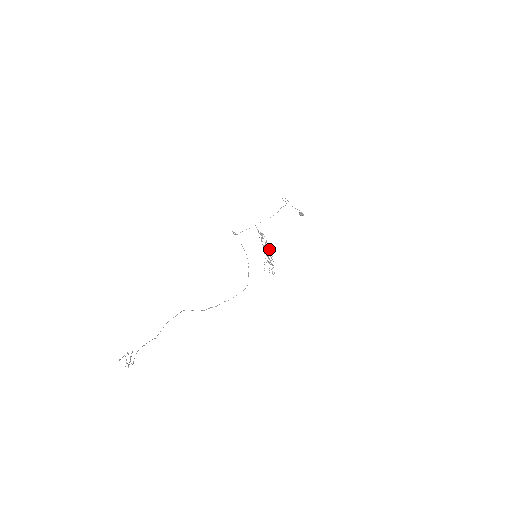
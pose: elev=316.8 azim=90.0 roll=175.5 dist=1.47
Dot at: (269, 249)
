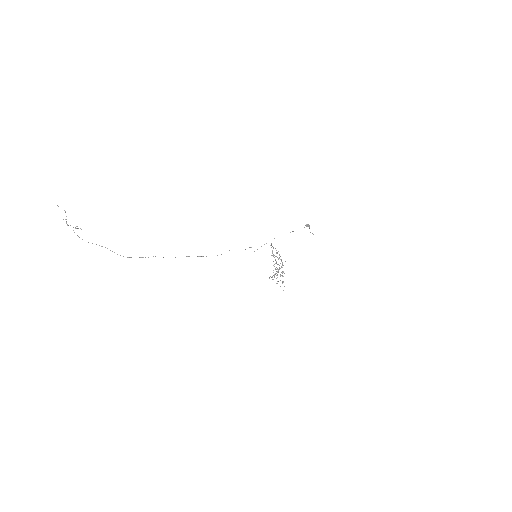
Dot at: occluded
